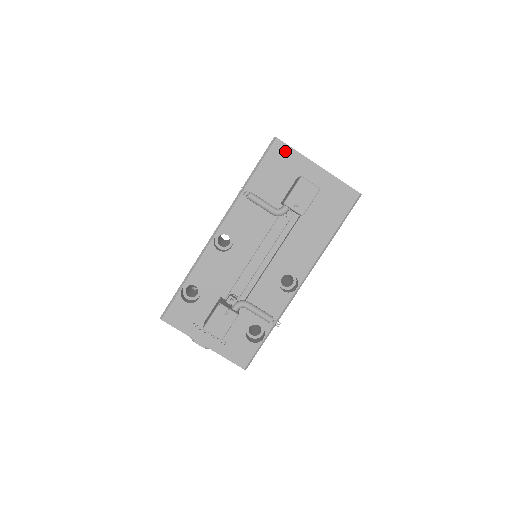
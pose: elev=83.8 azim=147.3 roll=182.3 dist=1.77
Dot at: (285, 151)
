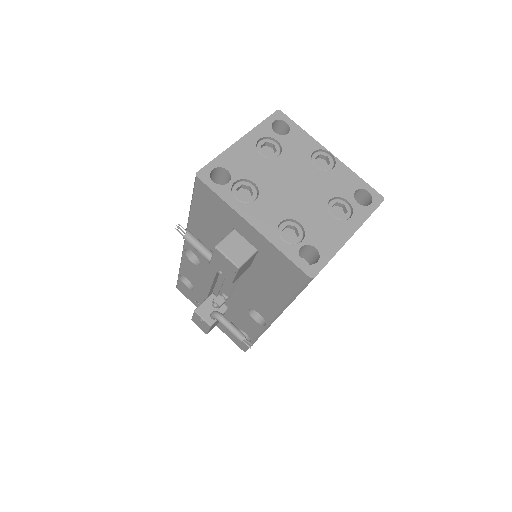
Dot at: (211, 195)
